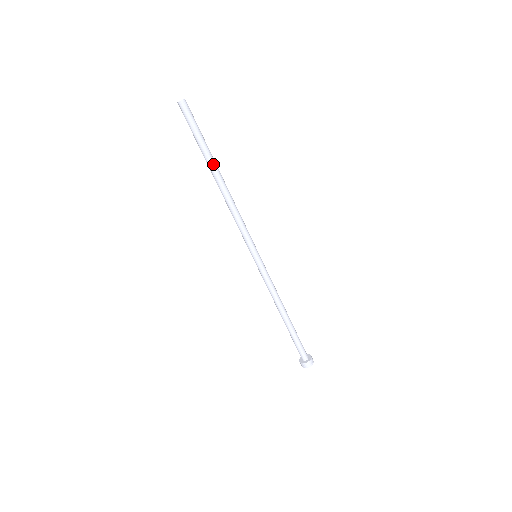
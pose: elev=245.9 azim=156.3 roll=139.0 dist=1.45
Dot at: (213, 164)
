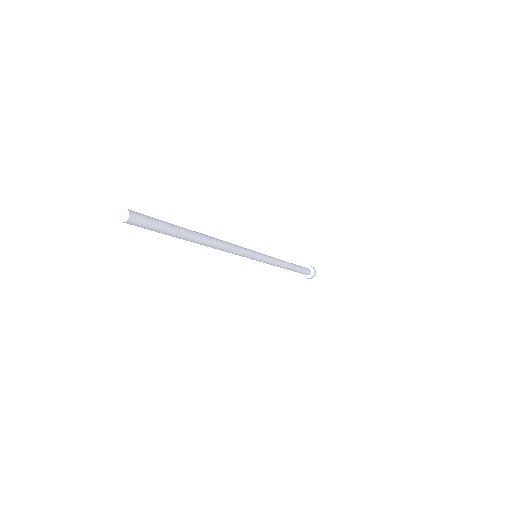
Dot at: (187, 240)
